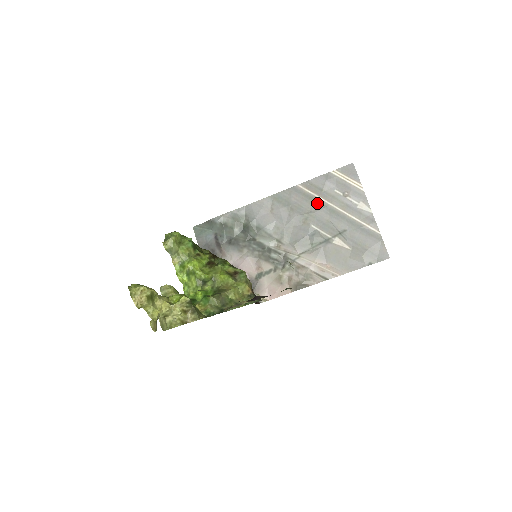
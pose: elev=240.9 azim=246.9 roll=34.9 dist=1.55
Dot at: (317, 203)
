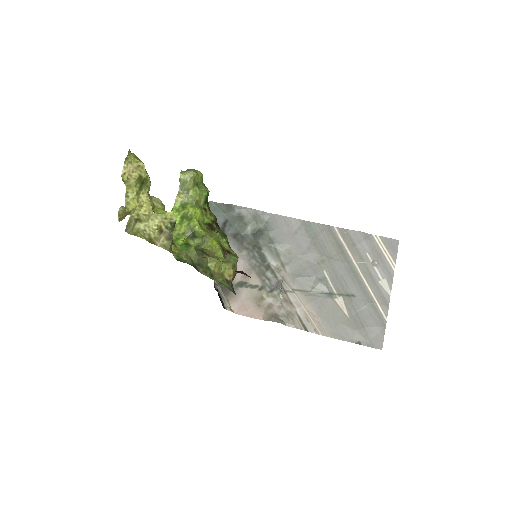
Dot at: (343, 254)
